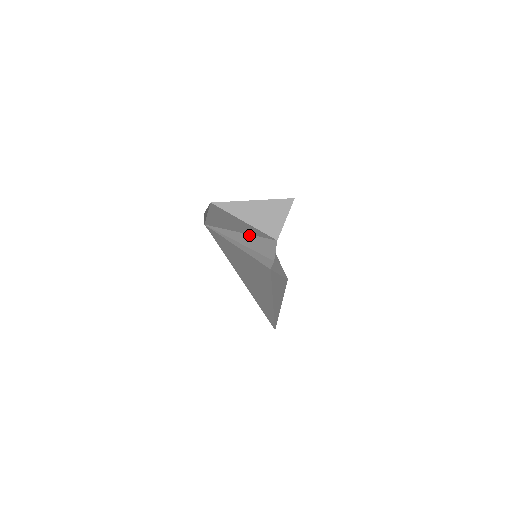
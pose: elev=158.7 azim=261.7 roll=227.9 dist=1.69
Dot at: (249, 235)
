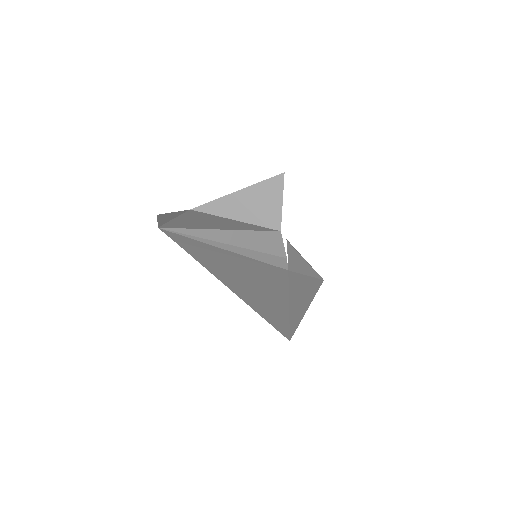
Dot at: (234, 231)
